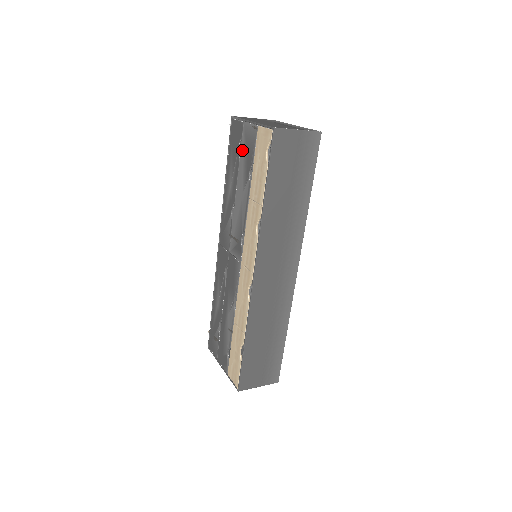
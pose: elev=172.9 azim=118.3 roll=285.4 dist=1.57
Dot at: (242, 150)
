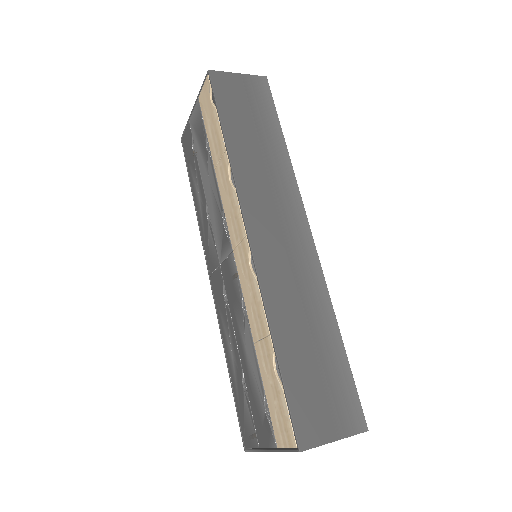
Dot at: (195, 144)
